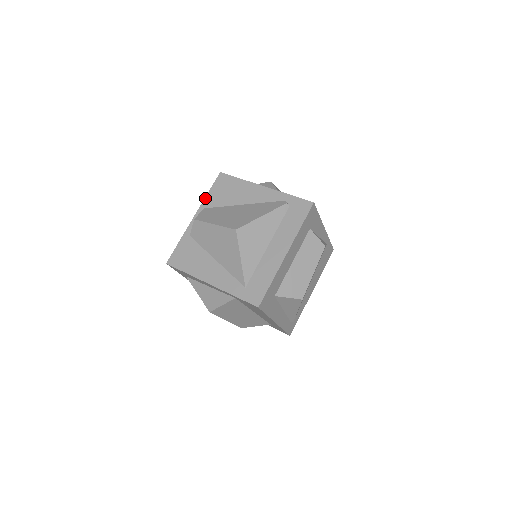
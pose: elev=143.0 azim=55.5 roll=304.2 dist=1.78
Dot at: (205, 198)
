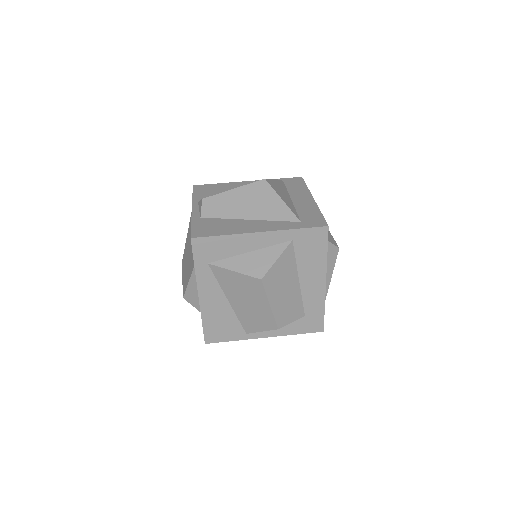
Dot at: (193, 198)
